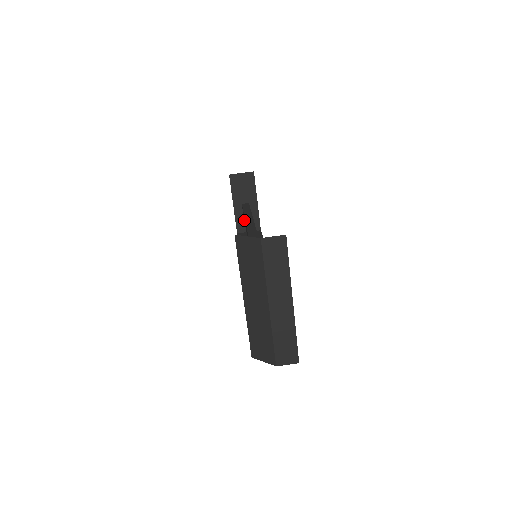
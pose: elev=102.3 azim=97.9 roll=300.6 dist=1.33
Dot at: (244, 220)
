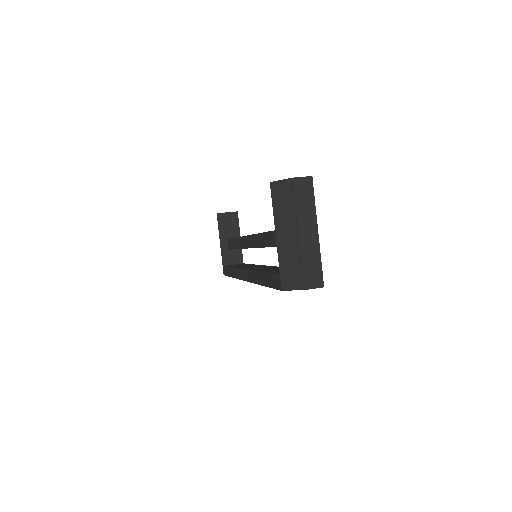
Dot at: (233, 247)
